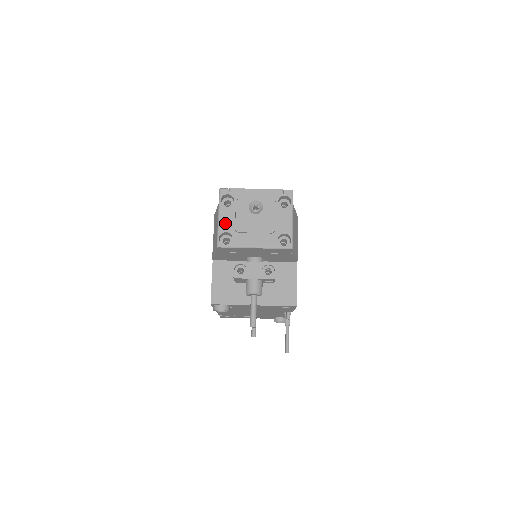
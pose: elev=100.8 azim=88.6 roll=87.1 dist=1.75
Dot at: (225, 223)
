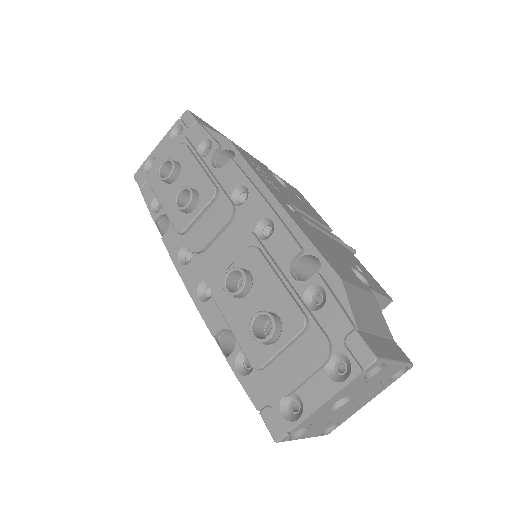
Dot at: (317, 432)
